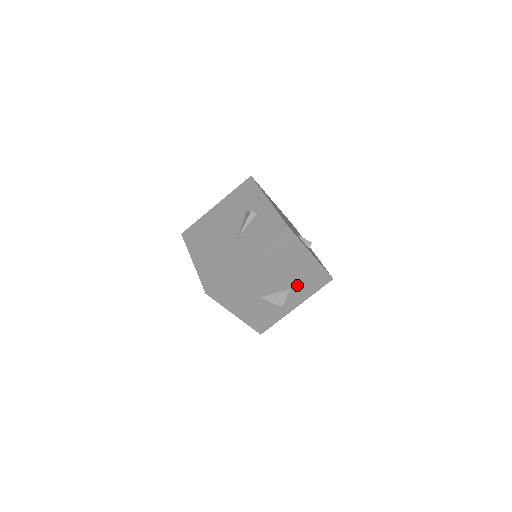
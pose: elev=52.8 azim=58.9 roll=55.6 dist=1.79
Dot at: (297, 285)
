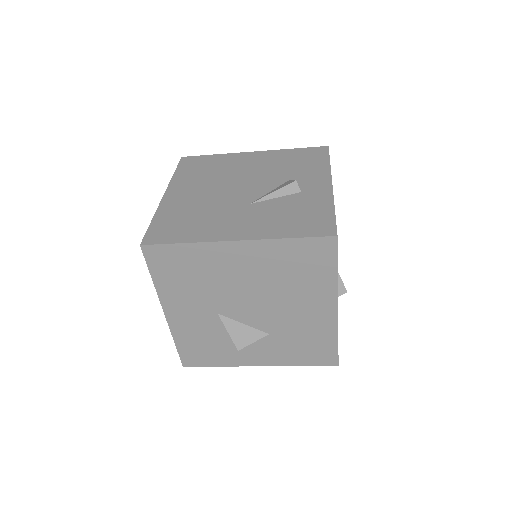
Dot at: (283, 336)
